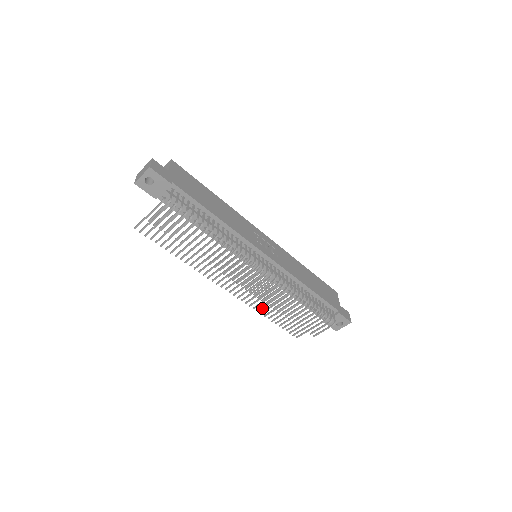
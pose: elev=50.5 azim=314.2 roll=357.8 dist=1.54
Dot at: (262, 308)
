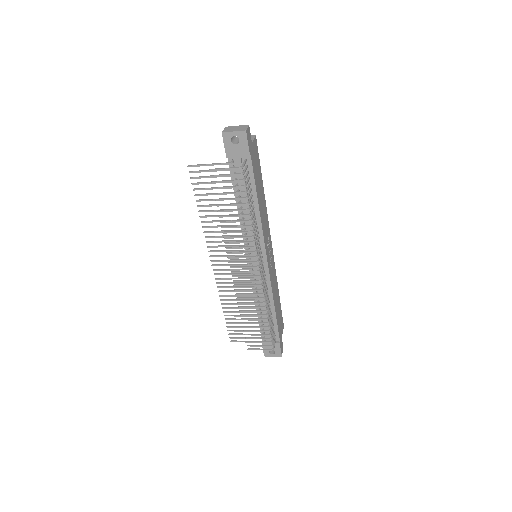
Dot at: (227, 300)
